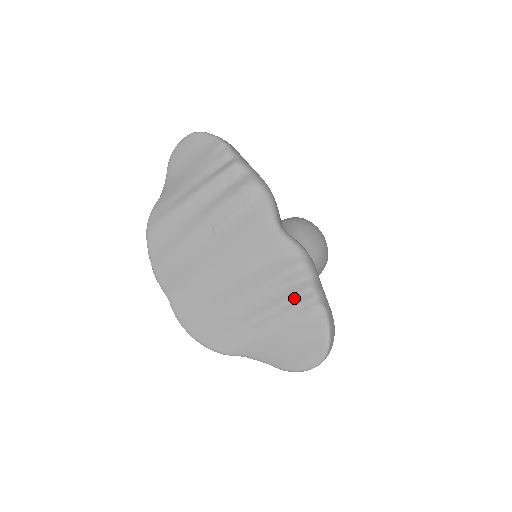
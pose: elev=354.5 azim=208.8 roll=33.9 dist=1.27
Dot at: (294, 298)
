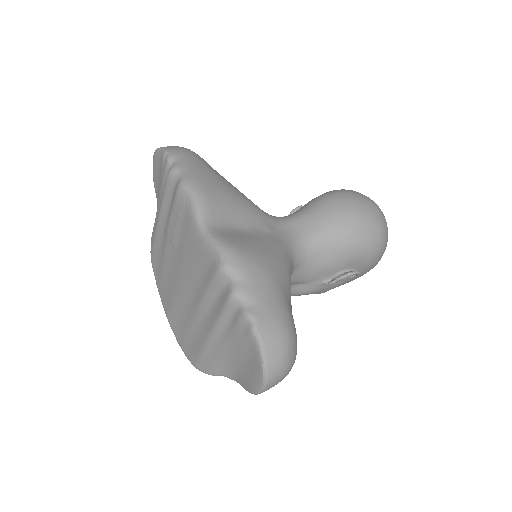
Dot at: (223, 308)
